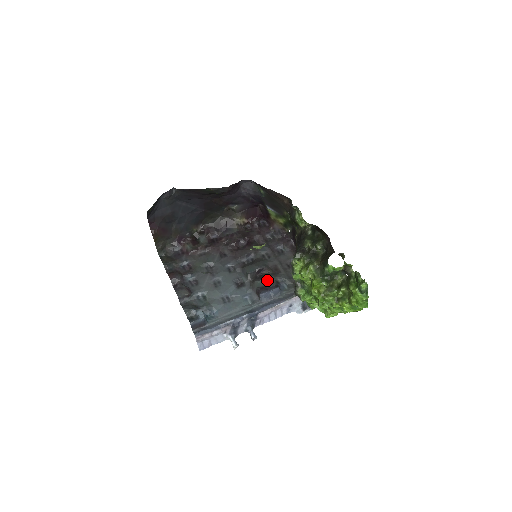
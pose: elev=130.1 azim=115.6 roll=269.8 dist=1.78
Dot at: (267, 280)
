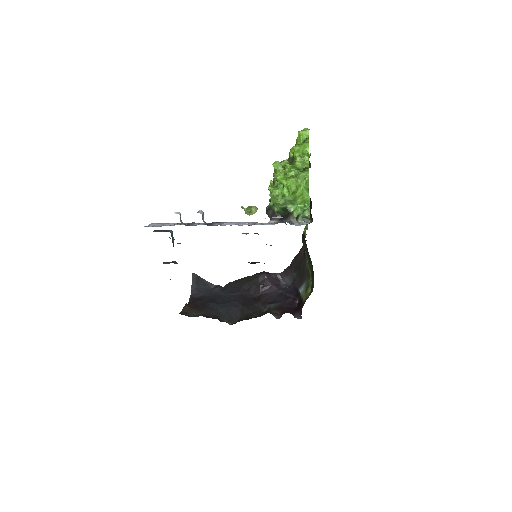
Dot at: occluded
